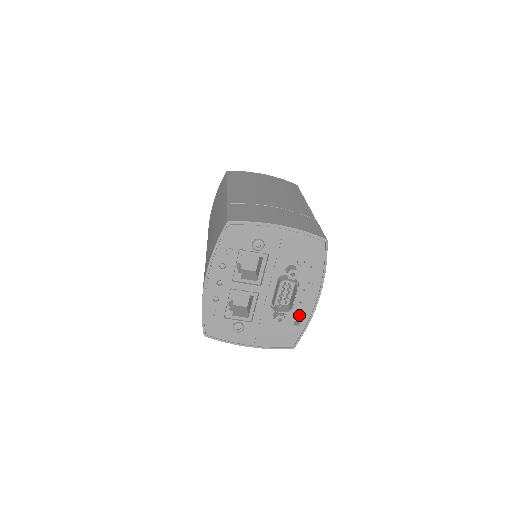
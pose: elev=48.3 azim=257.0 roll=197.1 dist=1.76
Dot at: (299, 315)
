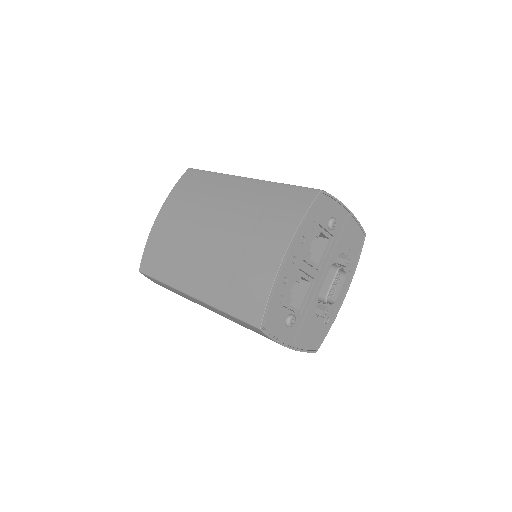
Dot at: (331, 311)
